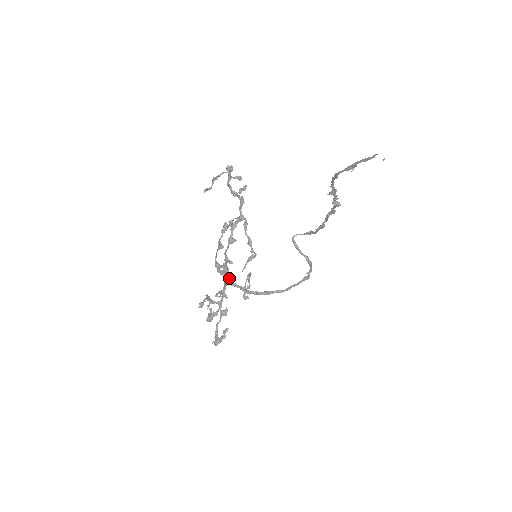
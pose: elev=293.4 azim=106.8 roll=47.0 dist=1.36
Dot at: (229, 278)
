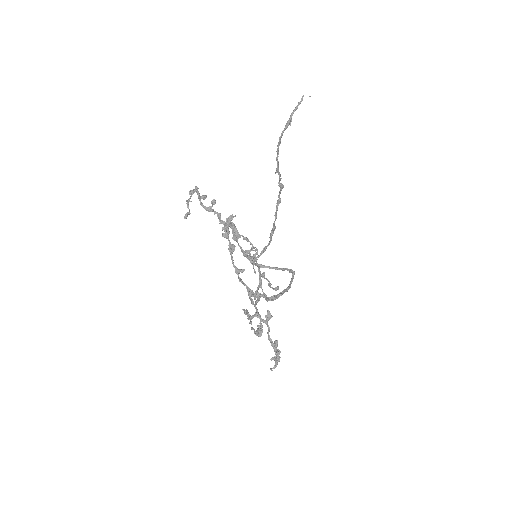
Dot at: (248, 288)
